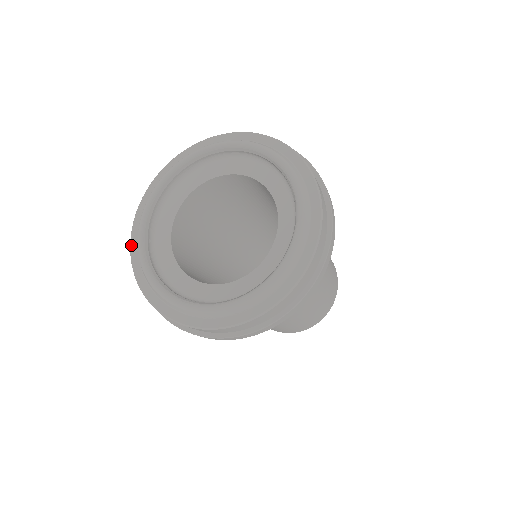
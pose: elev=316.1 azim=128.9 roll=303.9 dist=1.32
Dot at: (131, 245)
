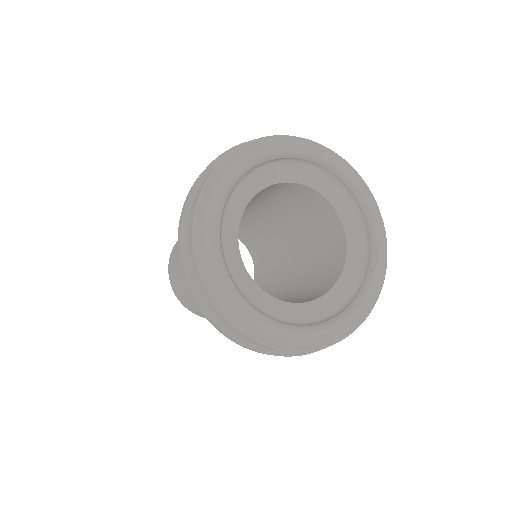
Dot at: (244, 146)
